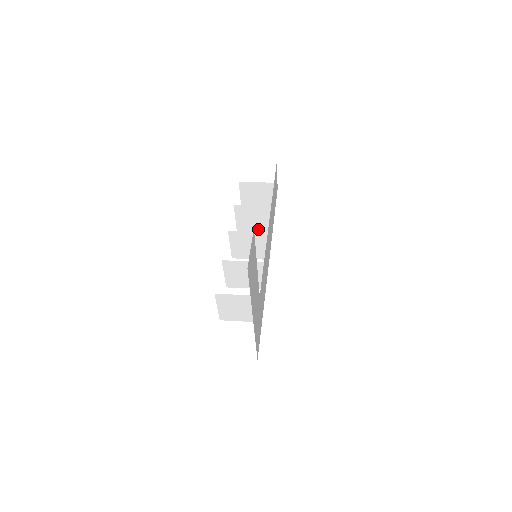
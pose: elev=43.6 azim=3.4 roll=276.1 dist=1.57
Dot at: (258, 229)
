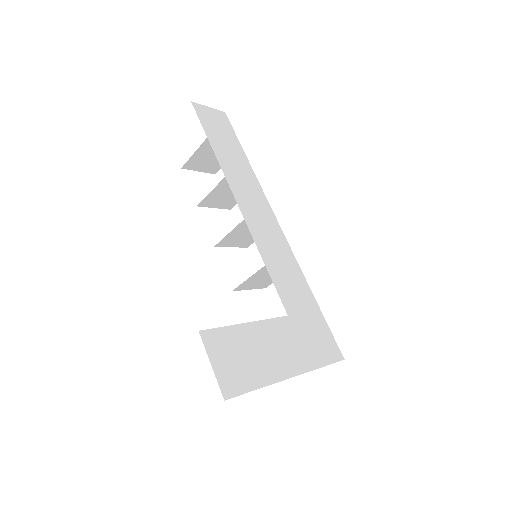
Dot at: occluded
